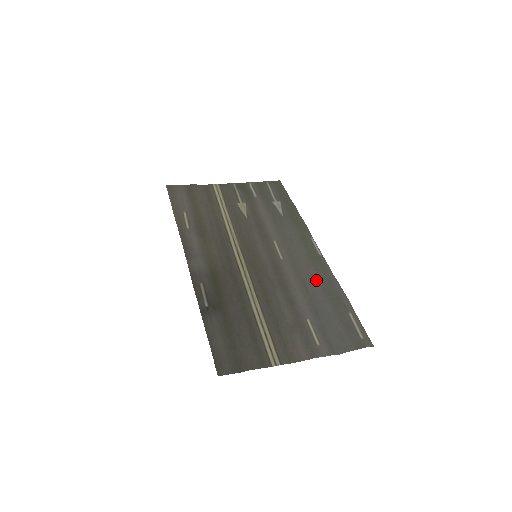
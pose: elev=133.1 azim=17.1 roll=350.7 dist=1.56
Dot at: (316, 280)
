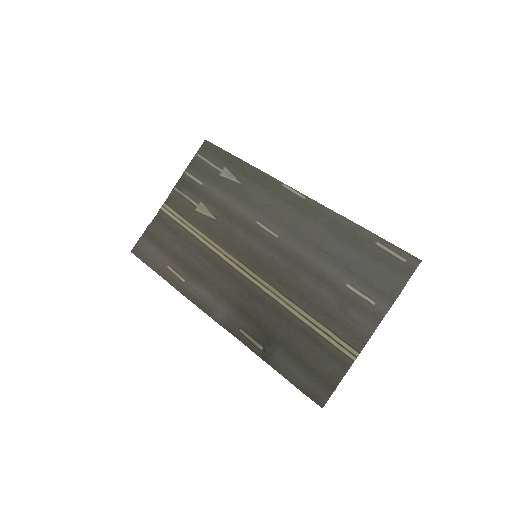
Dot at: (322, 232)
